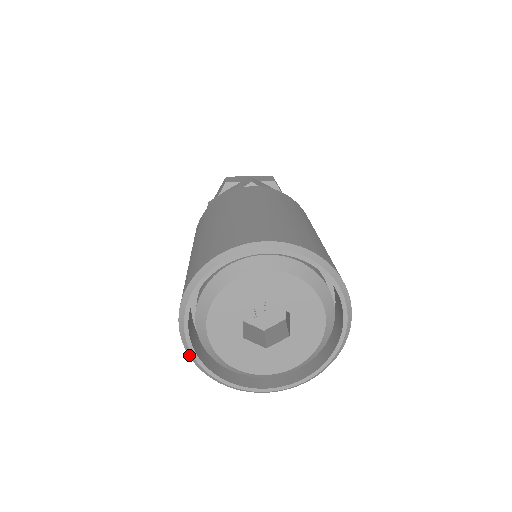
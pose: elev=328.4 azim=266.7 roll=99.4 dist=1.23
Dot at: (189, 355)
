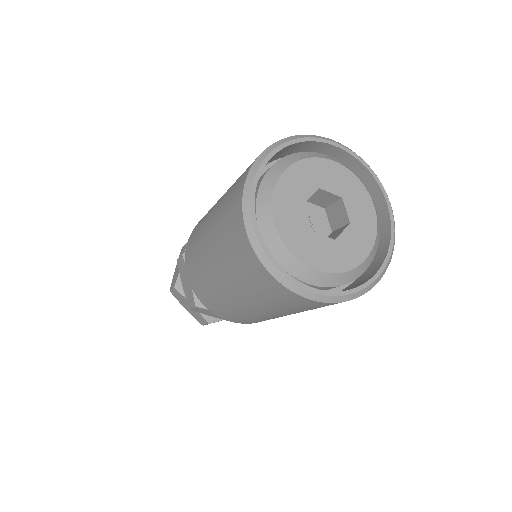
Dot at: (264, 264)
